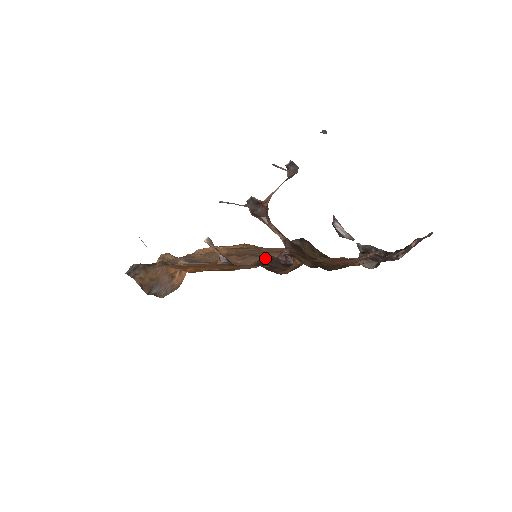
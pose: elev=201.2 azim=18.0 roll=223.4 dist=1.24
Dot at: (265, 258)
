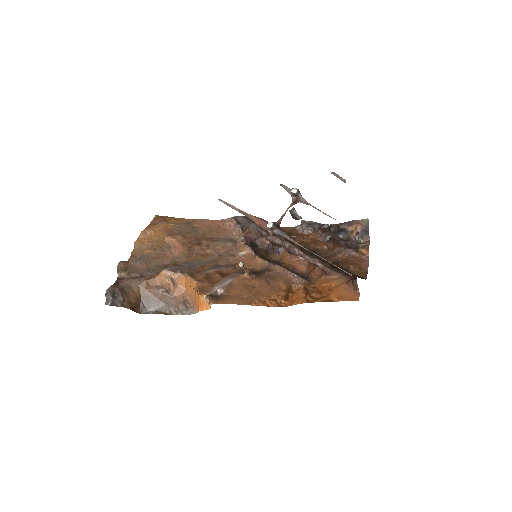
Dot at: (227, 242)
